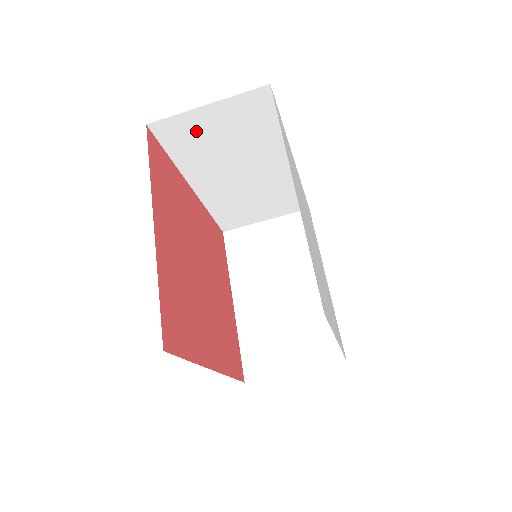
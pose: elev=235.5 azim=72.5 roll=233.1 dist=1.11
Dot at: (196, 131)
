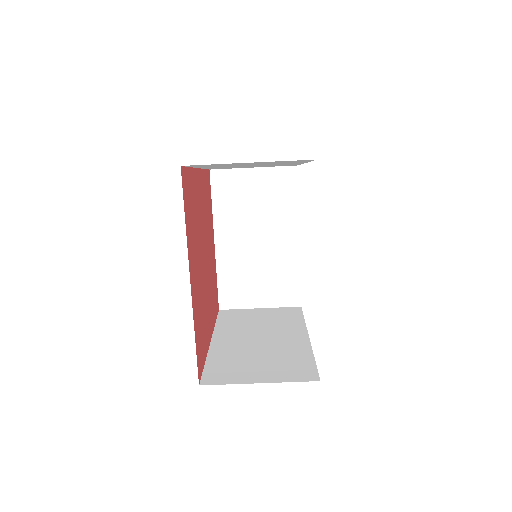
Dot at: (227, 164)
